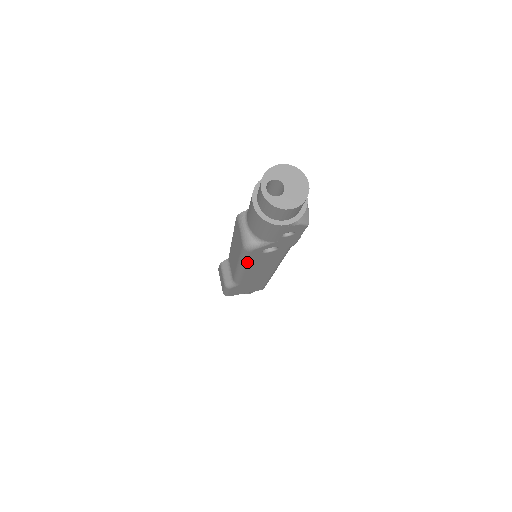
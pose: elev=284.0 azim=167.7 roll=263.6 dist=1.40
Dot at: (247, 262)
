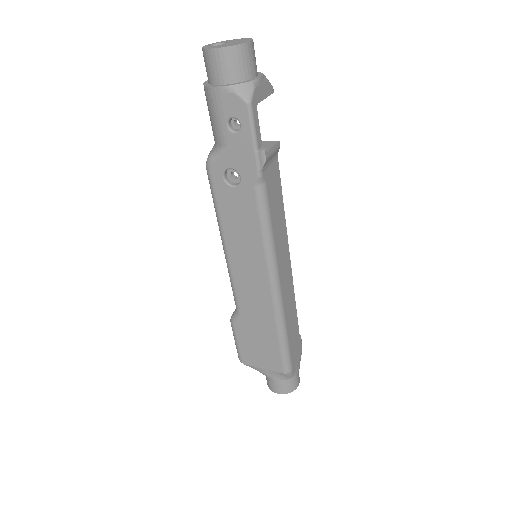
Dot at: (219, 213)
